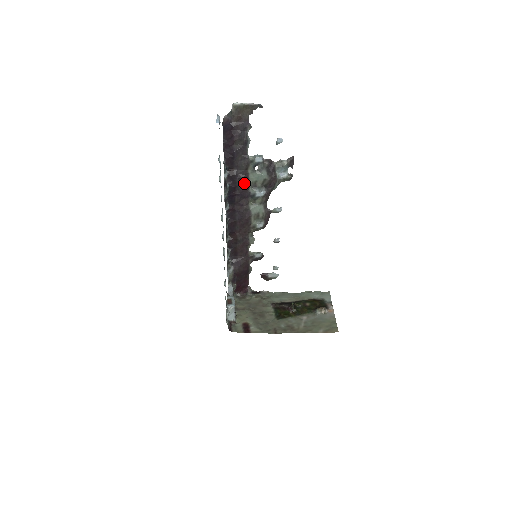
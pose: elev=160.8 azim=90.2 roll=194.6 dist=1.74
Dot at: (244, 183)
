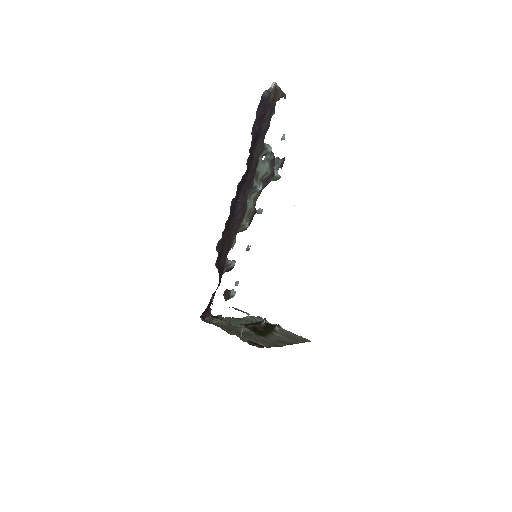
Dot at: (254, 170)
